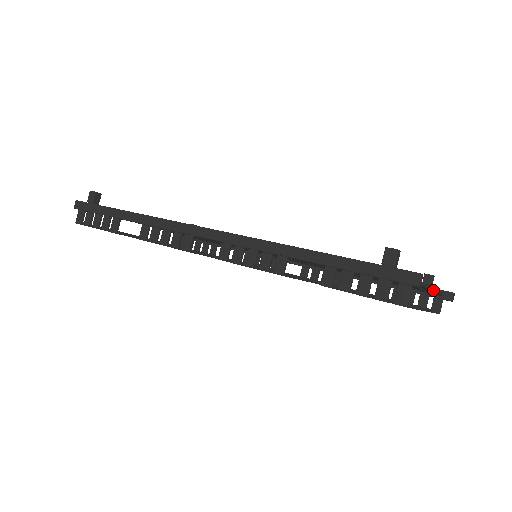
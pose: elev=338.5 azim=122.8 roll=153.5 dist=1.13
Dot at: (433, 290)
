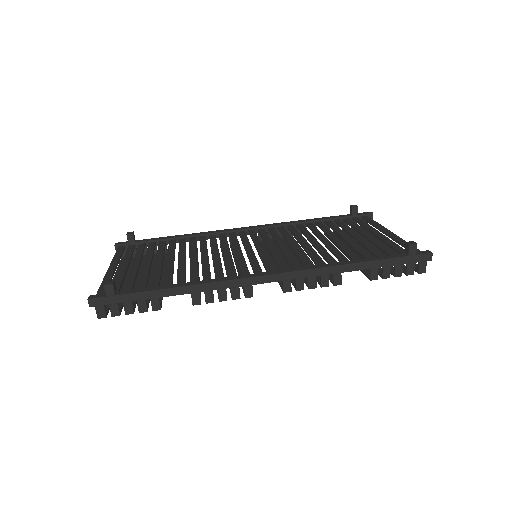
Dot at: (389, 231)
